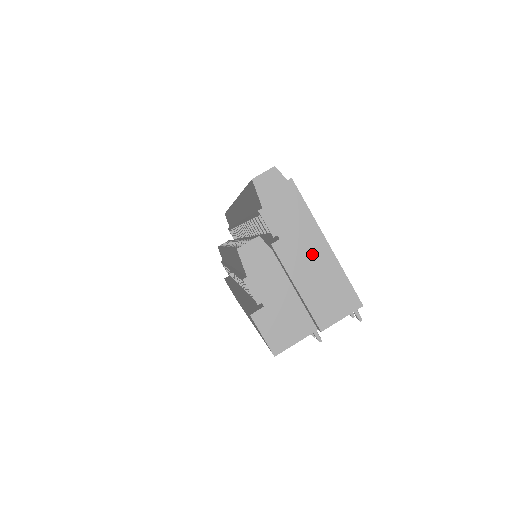
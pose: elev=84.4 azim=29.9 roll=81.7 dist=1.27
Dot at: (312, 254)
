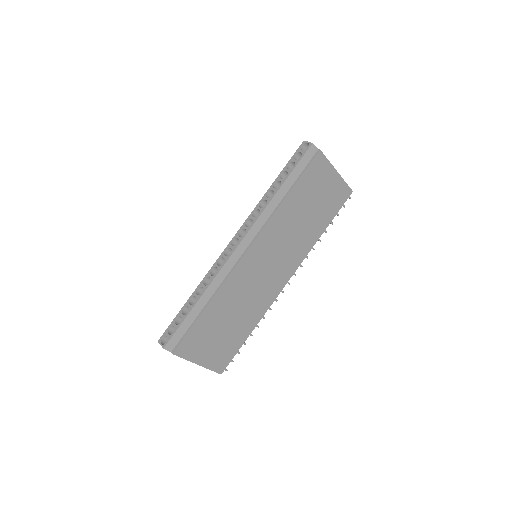
Dot at: occluded
